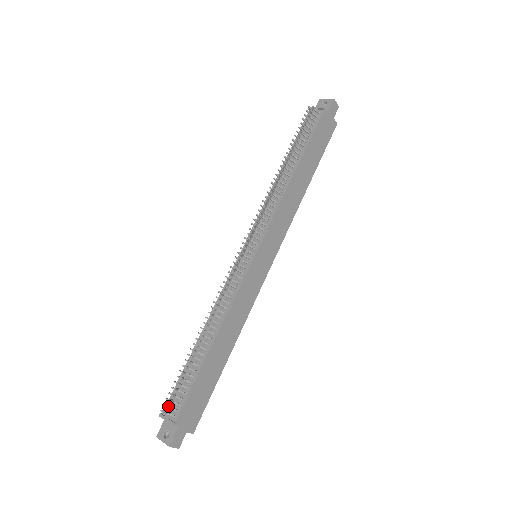
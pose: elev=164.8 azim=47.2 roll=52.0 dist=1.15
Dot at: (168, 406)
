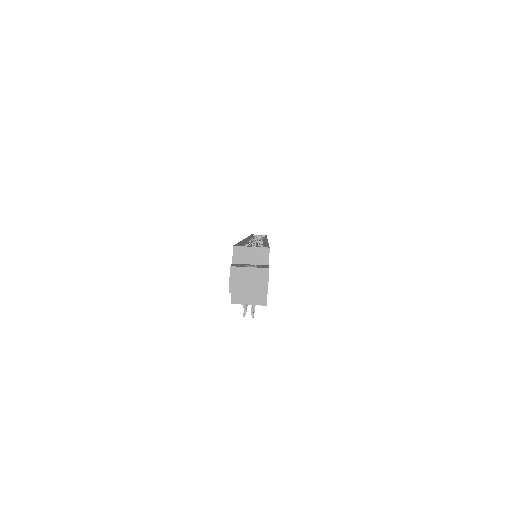
Dot at: occluded
